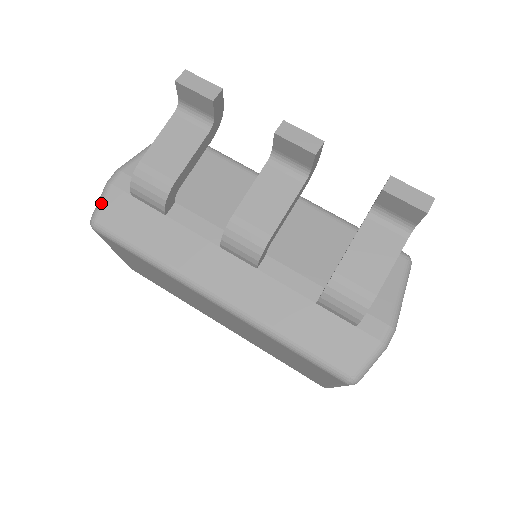
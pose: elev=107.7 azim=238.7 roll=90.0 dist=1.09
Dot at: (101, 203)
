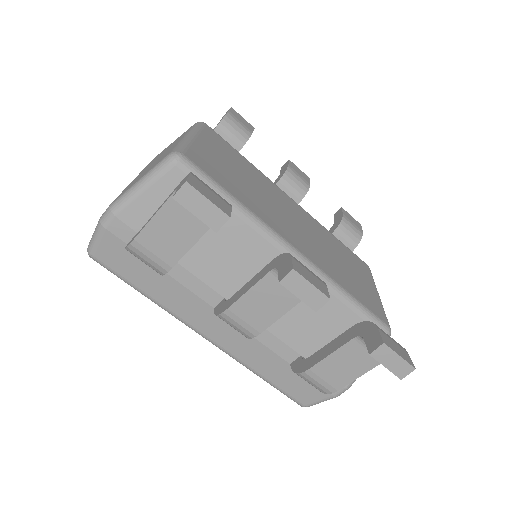
Dot at: (96, 243)
